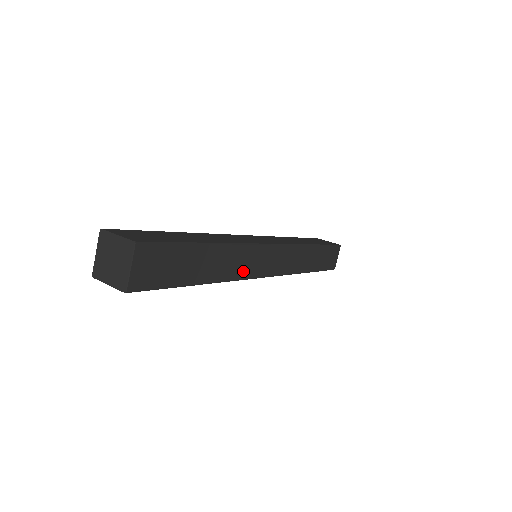
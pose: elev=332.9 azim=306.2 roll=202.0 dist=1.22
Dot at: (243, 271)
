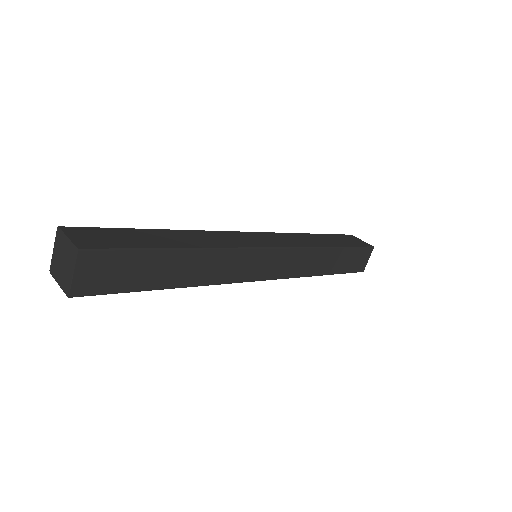
Dot at: (229, 275)
